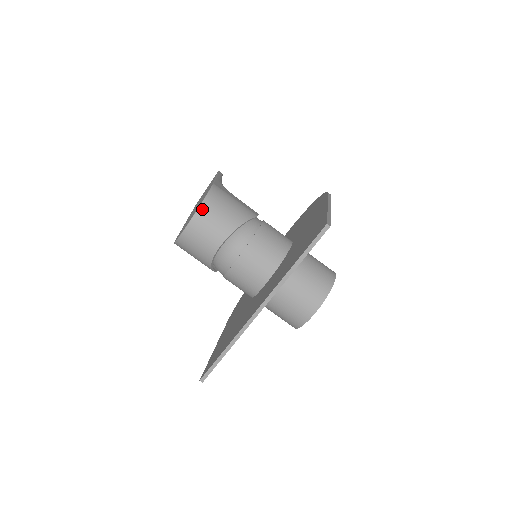
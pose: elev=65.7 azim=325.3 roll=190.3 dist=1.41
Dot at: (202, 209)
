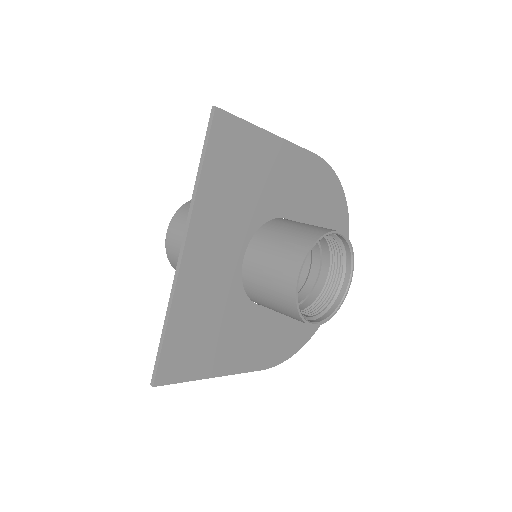
Dot at: (178, 212)
